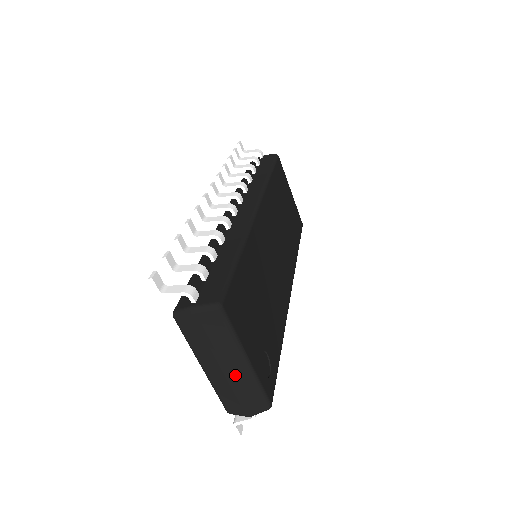
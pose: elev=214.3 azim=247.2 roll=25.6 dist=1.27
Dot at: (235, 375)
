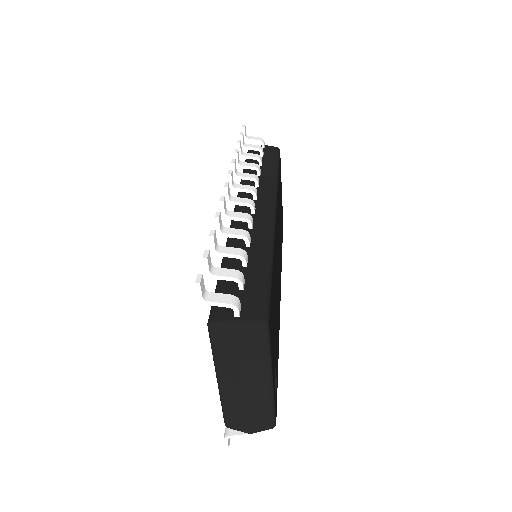
Dot at: (254, 393)
